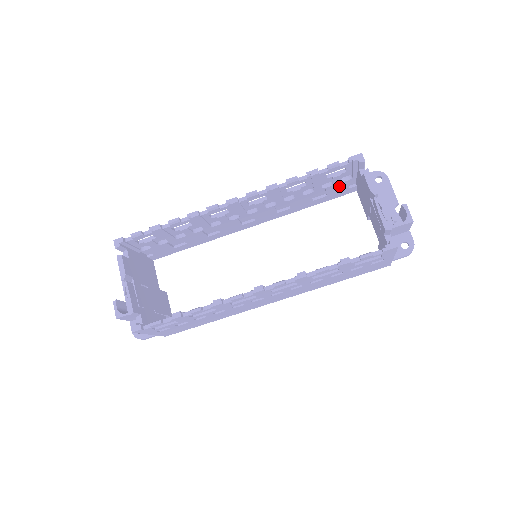
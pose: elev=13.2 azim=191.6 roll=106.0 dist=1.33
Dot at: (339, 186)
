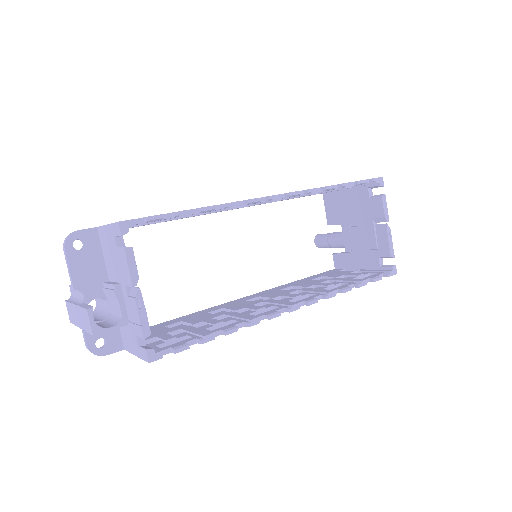
Dot at: occluded
